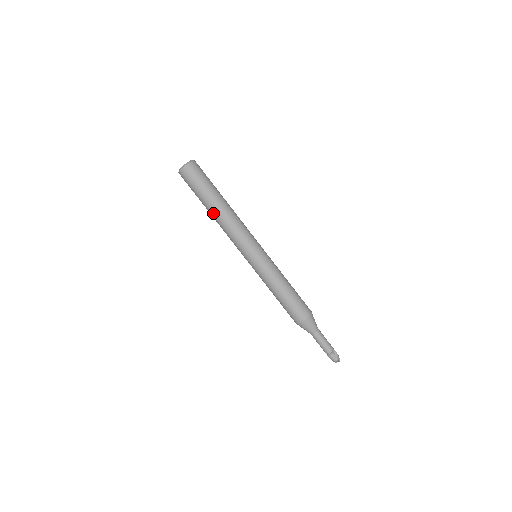
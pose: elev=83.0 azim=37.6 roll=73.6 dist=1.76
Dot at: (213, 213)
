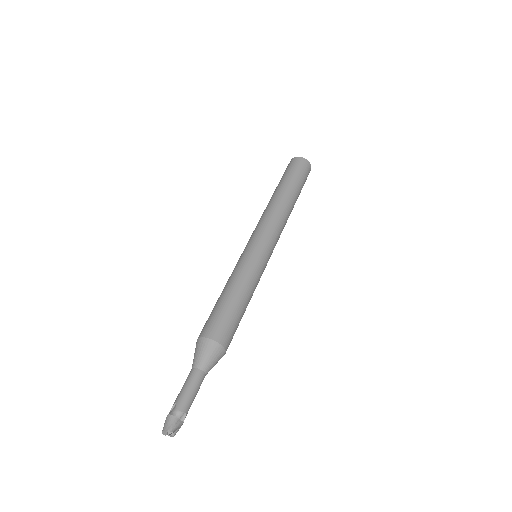
Dot at: (277, 194)
